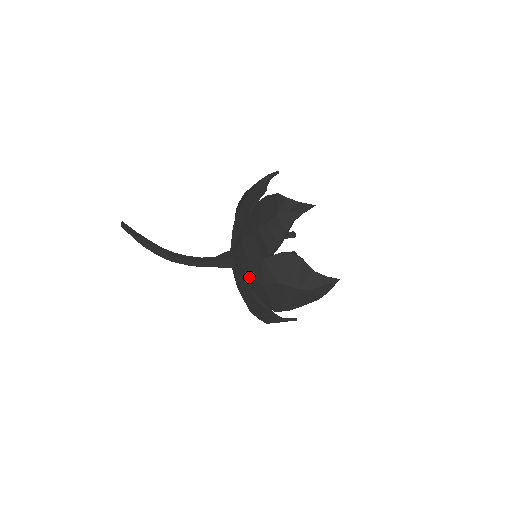
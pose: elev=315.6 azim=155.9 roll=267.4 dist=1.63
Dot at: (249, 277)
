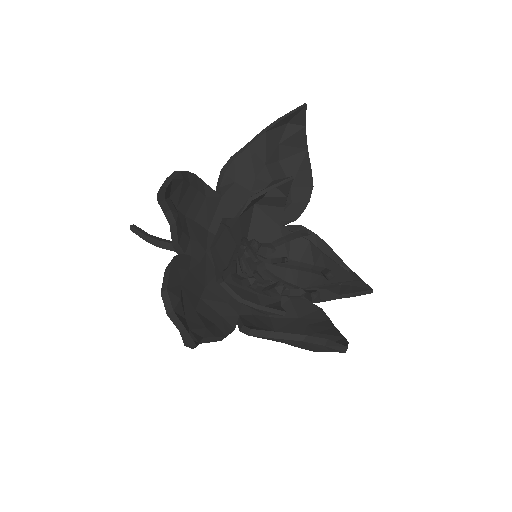
Dot at: occluded
